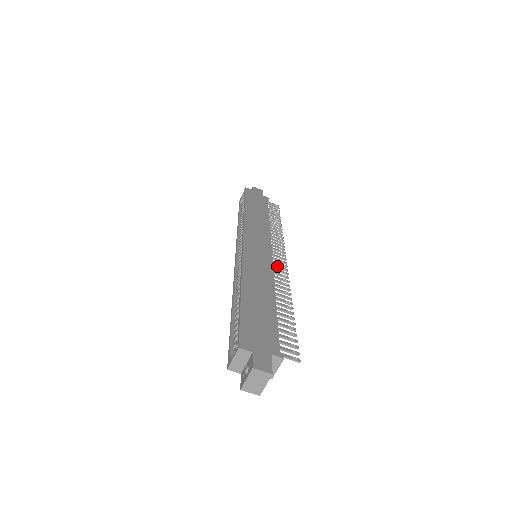
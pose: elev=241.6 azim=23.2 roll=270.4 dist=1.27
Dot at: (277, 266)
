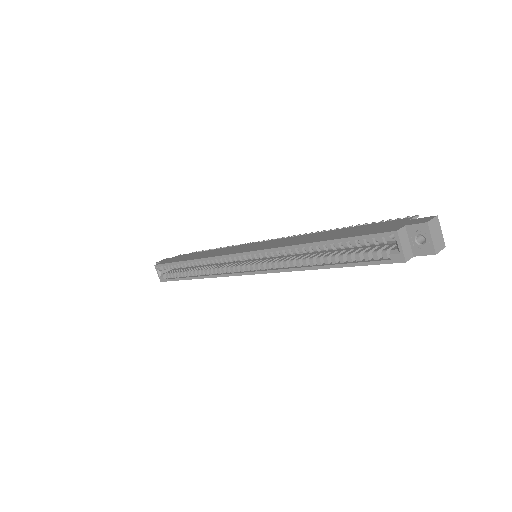
Dot at: occluded
